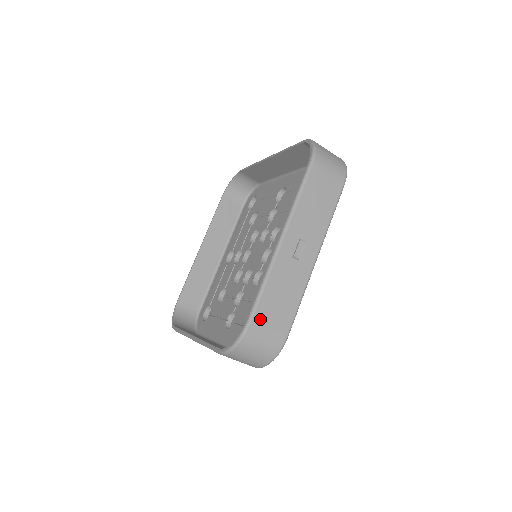
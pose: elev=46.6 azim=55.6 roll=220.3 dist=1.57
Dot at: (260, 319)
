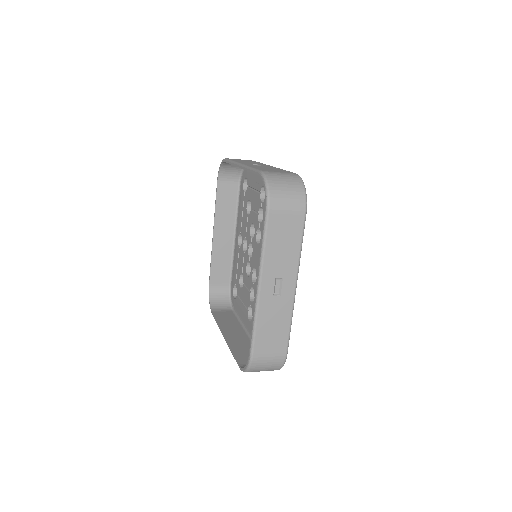
Dot at: (260, 350)
